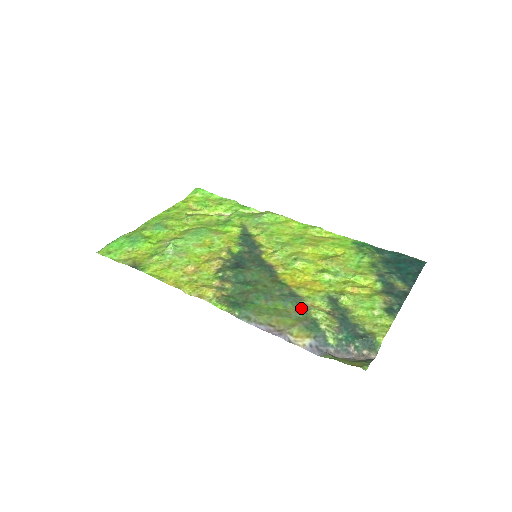
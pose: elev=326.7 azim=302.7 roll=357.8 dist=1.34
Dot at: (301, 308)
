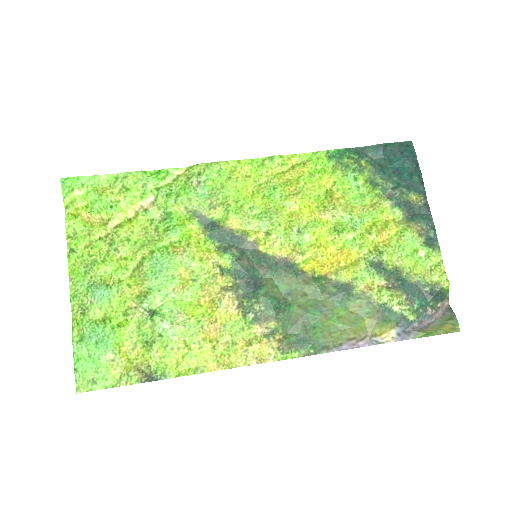
Dot at: (362, 300)
